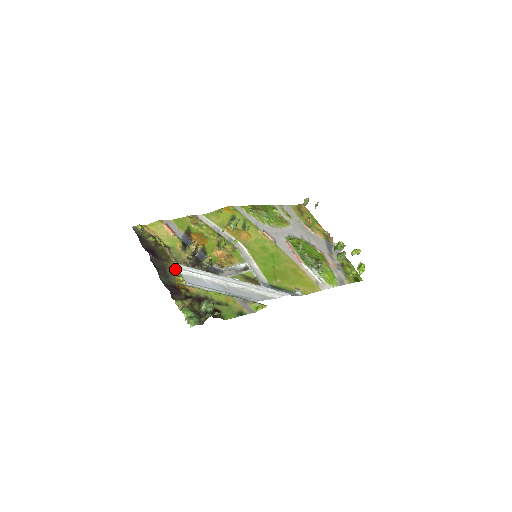
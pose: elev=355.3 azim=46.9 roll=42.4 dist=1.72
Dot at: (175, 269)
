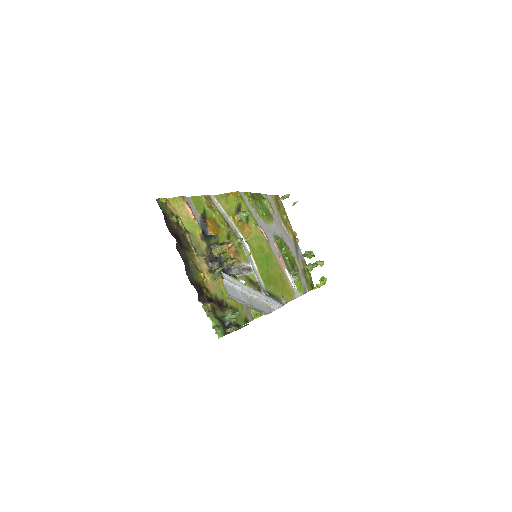
Dot at: (195, 262)
